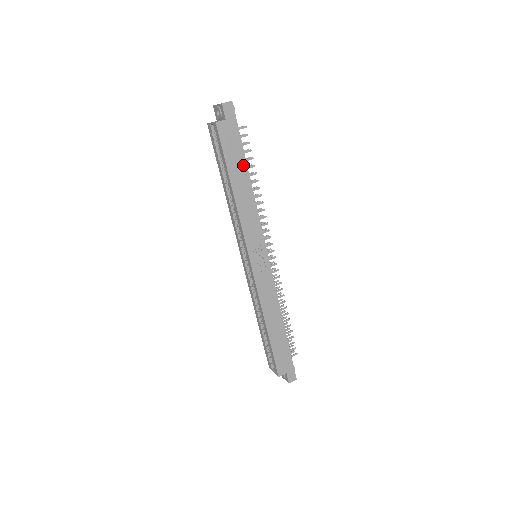
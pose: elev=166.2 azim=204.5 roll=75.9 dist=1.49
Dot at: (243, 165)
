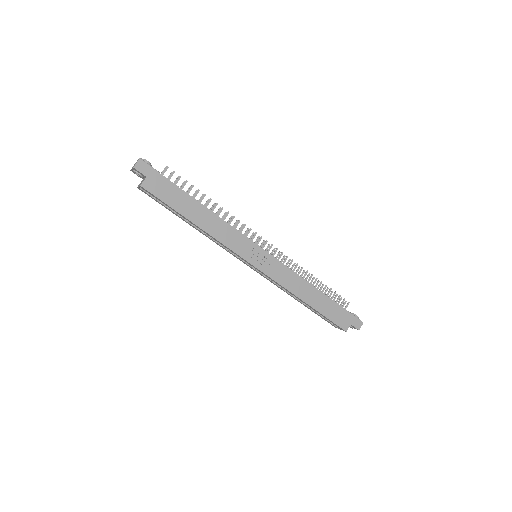
Dot at: (188, 199)
